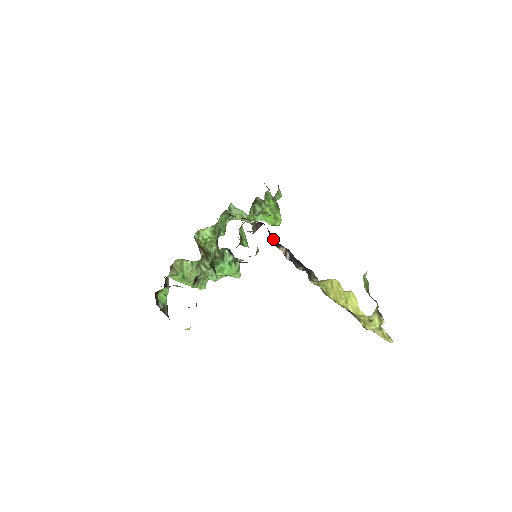
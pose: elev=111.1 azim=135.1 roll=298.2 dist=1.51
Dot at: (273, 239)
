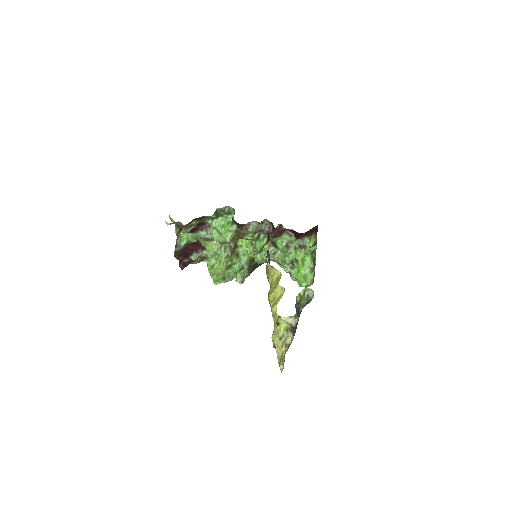
Dot at: occluded
